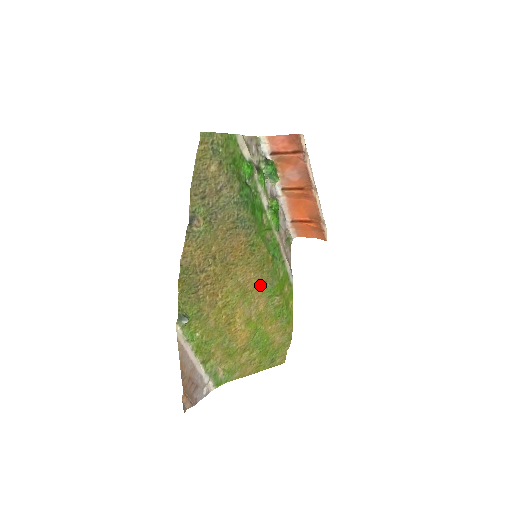
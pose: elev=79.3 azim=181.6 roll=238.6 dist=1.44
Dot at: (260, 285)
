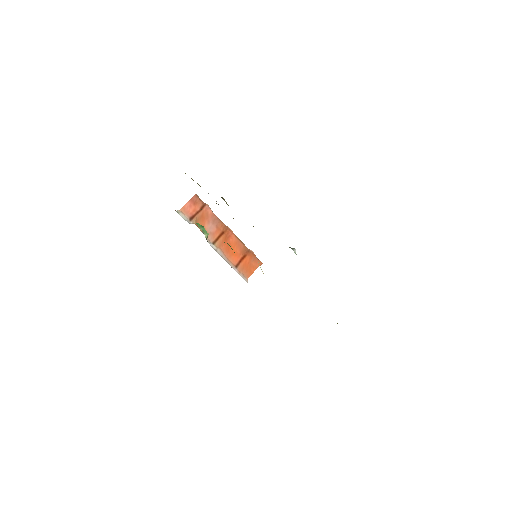
Dot at: occluded
